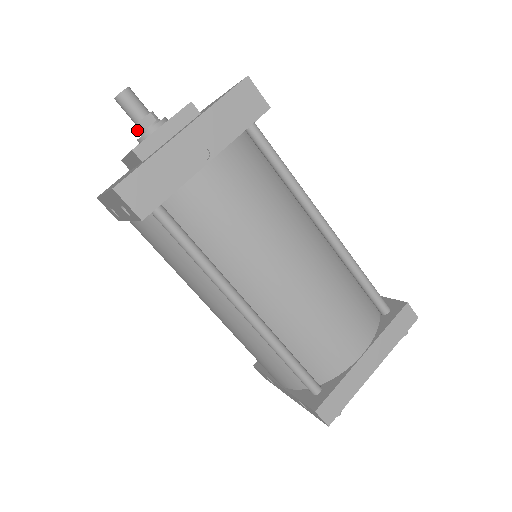
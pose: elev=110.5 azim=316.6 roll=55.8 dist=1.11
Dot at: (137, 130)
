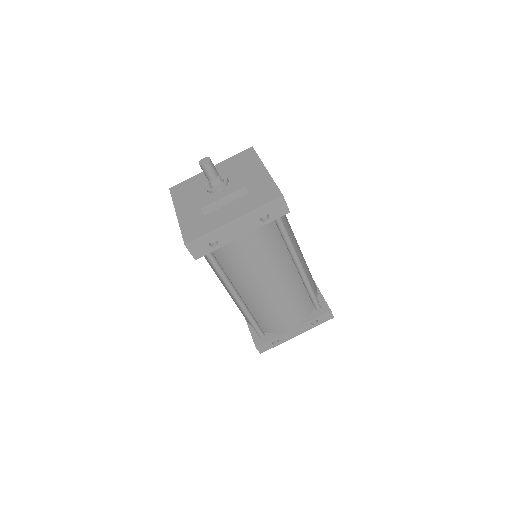
Dot at: (212, 184)
